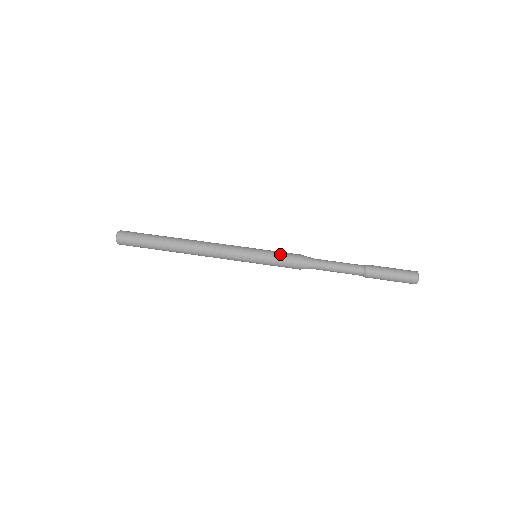
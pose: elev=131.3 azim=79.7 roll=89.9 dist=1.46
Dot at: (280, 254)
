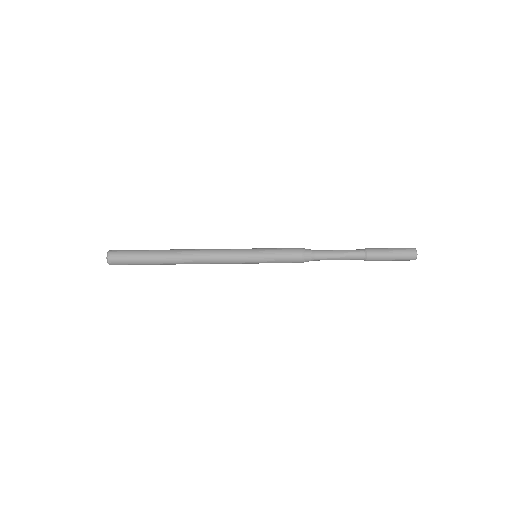
Dot at: (280, 249)
